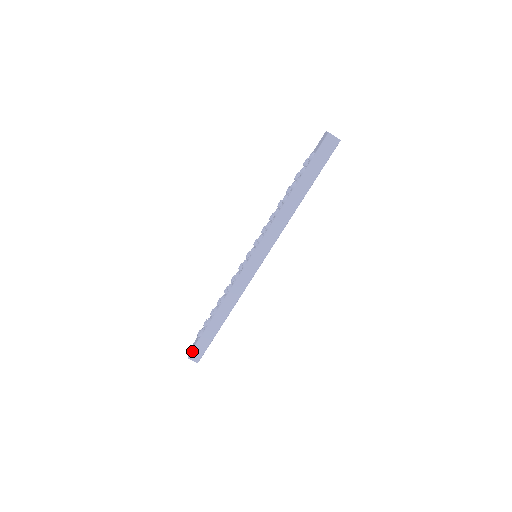
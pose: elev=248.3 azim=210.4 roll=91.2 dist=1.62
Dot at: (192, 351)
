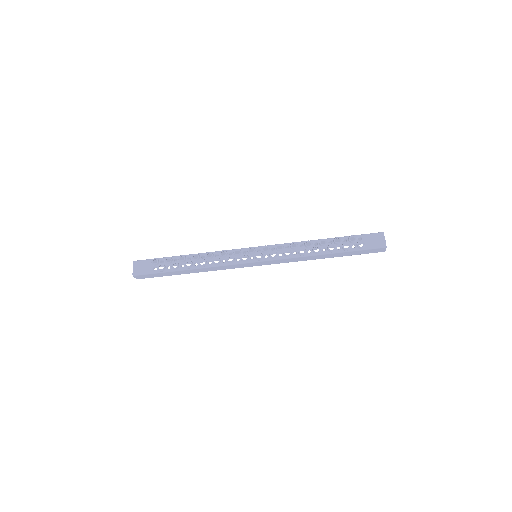
Dot at: (142, 274)
